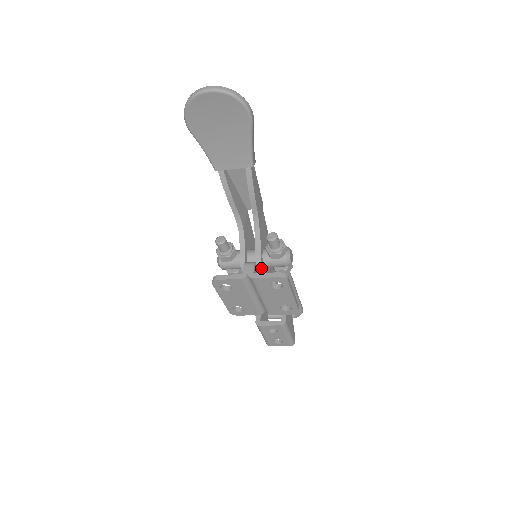
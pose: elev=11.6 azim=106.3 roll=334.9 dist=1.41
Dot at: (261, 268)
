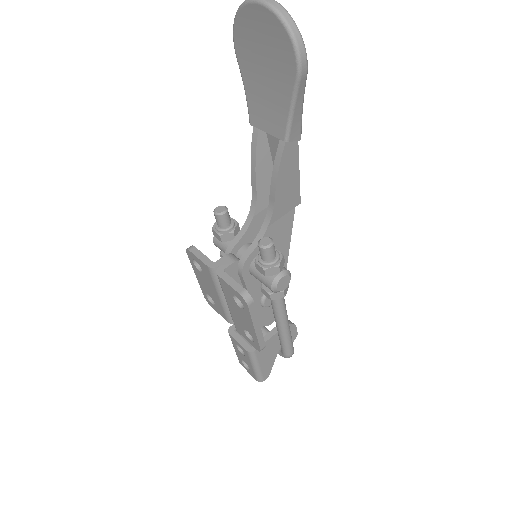
Dot at: (241, 271)
